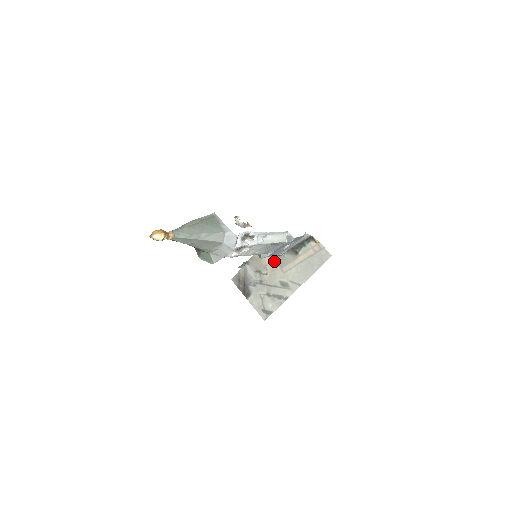
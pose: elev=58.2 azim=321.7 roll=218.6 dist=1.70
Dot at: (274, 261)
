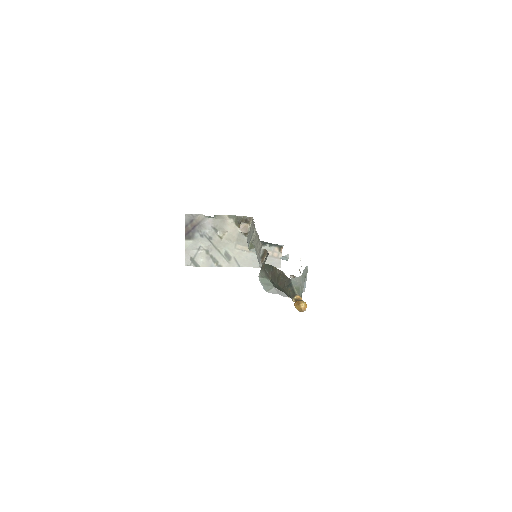
Dot at: (236, 234)
